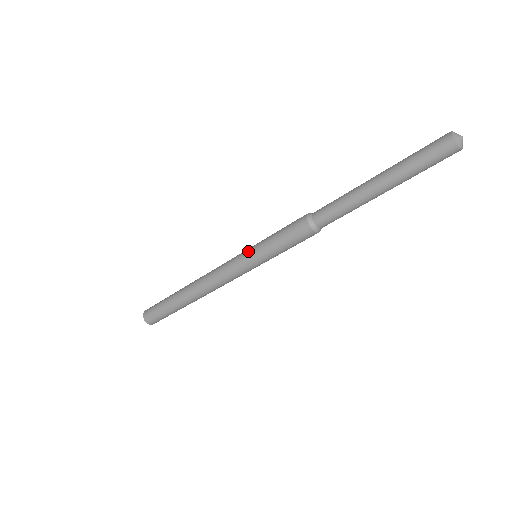
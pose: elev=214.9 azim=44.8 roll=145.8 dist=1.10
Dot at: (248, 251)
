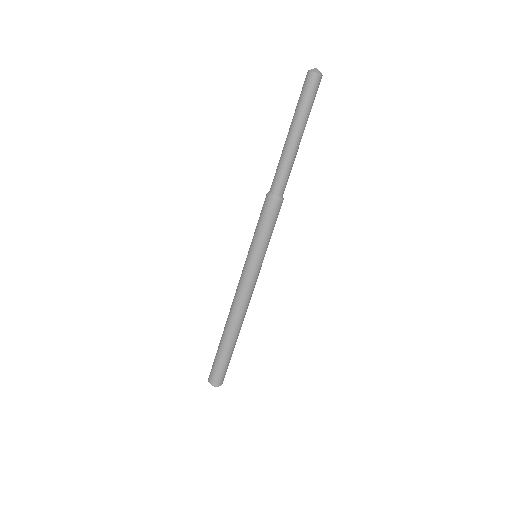
Dot at: occluded
